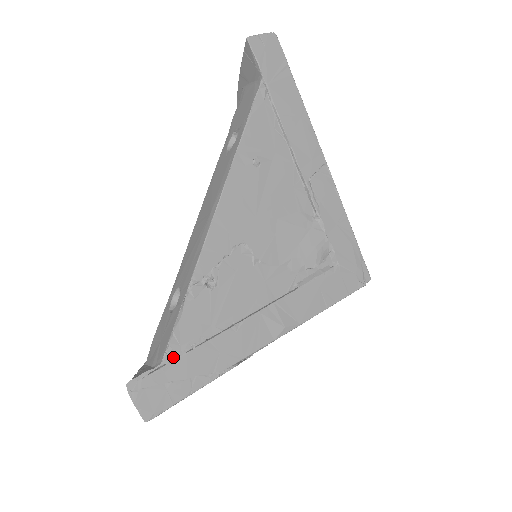
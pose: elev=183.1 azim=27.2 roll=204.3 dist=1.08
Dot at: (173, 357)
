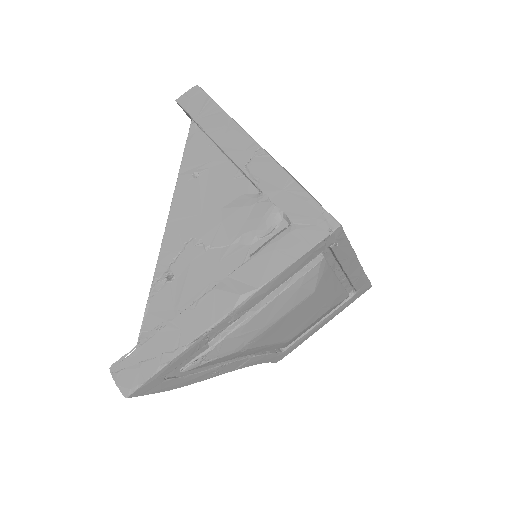
Dot at: (143, 341)
